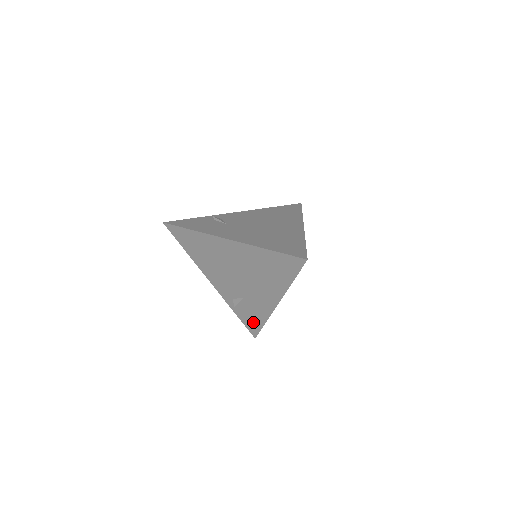
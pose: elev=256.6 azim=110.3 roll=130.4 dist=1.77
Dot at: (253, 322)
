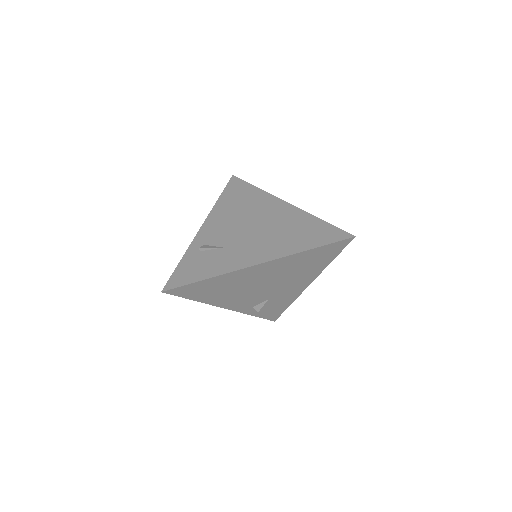
Dot at: (192, 273)
